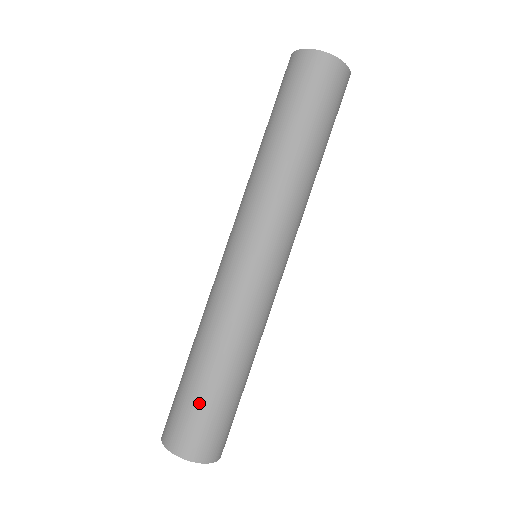
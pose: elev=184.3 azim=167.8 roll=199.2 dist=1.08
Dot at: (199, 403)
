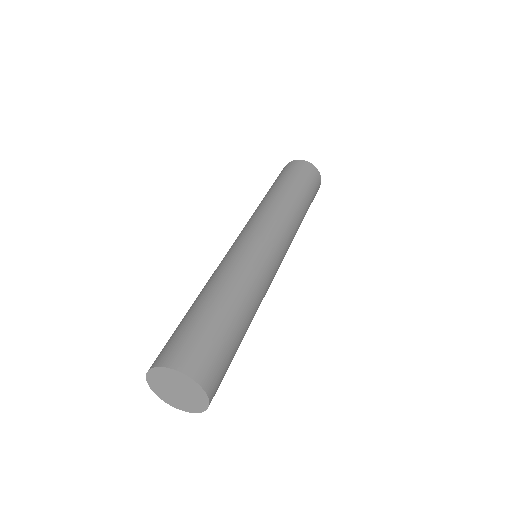
Dot at: (211, 328)
